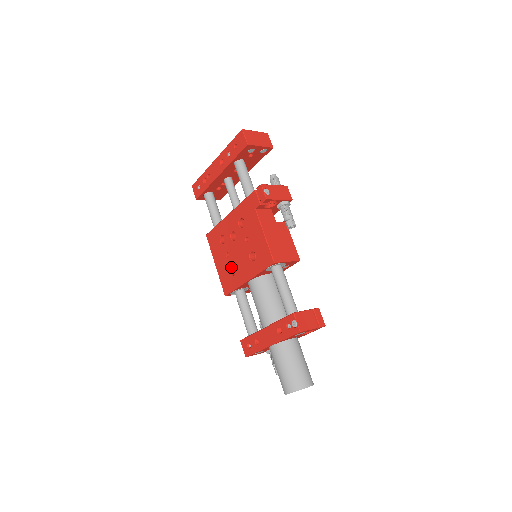
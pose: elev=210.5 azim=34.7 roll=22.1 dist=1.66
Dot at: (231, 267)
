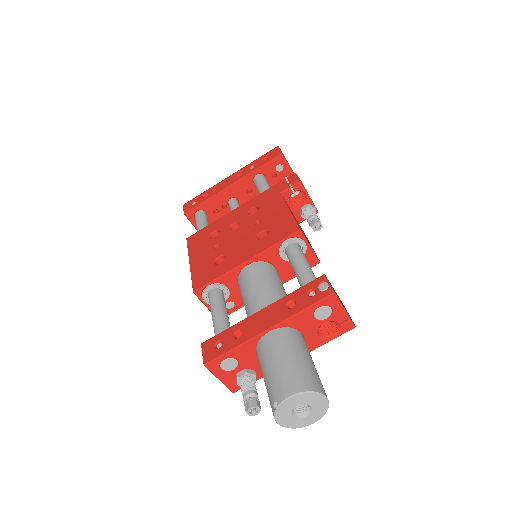
Dot at: (218, 257)
